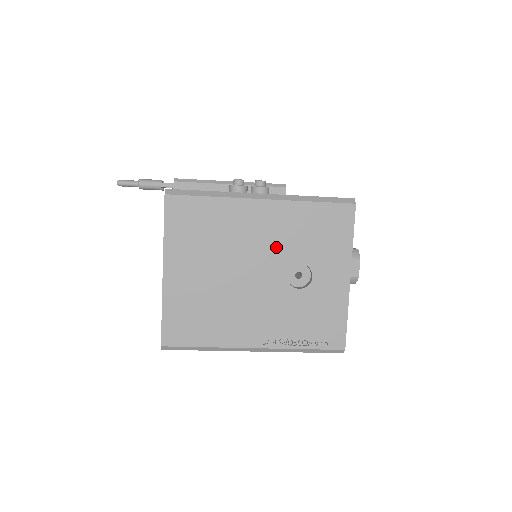
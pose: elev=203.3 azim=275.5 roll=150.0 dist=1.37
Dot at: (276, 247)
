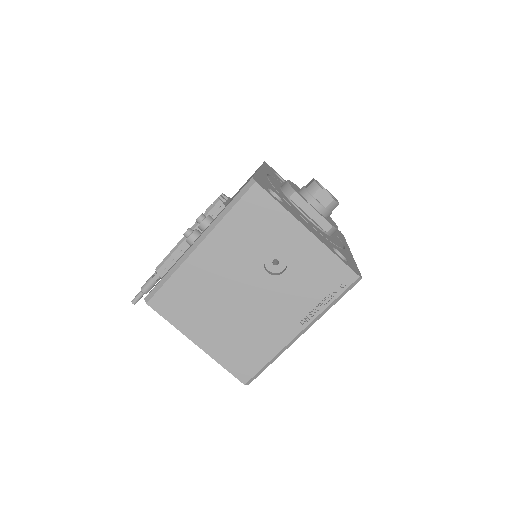
Dot at: (240, 263)
